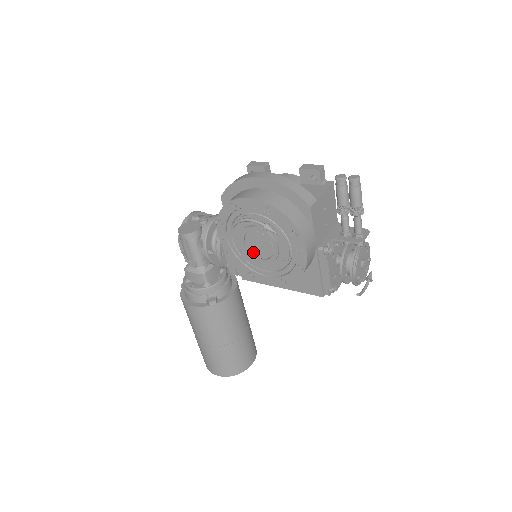
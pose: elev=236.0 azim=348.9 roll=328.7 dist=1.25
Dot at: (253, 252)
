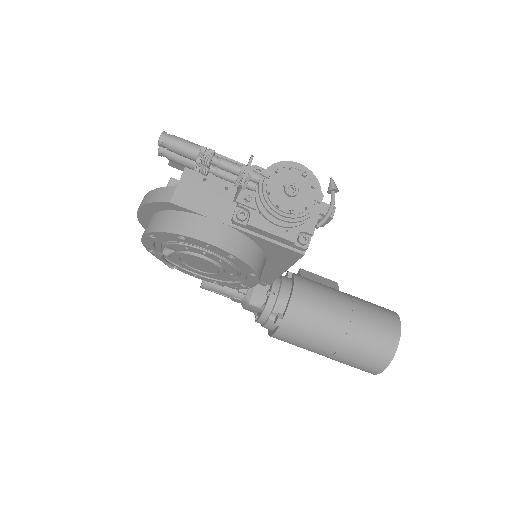
Dot at: (209, 272)
